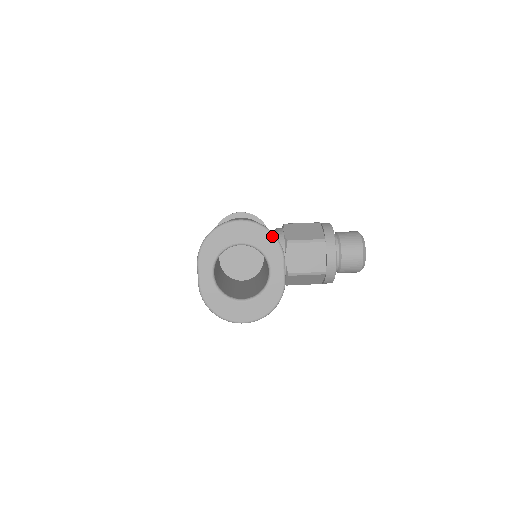
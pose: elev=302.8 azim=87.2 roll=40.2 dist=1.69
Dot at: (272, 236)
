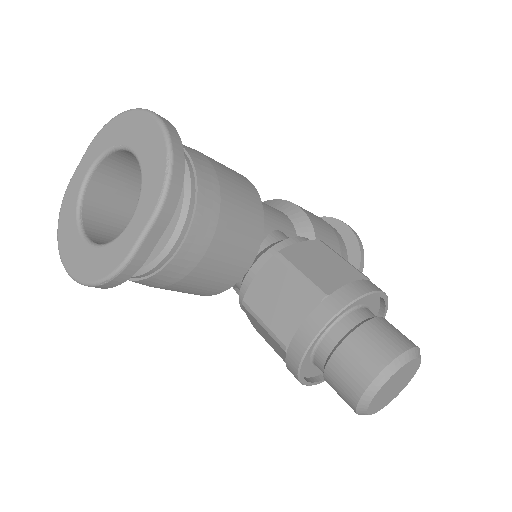
Dot at: (166, 167)
